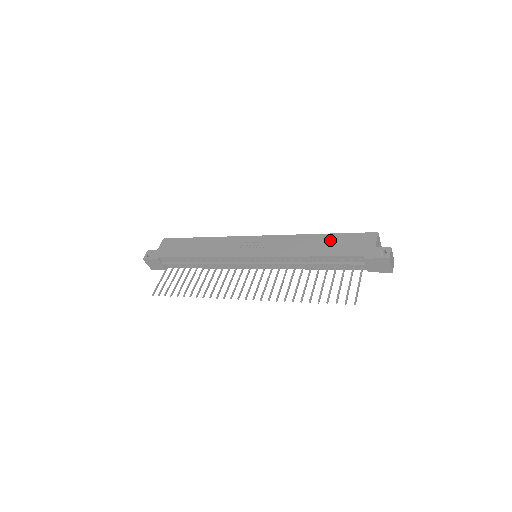
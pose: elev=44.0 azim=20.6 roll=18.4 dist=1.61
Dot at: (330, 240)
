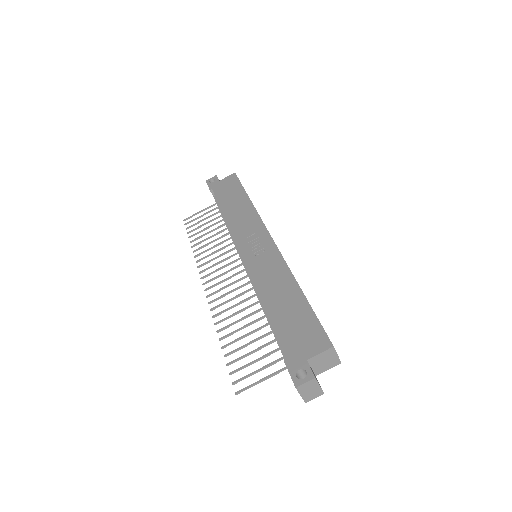
Dot at: (296, 305)
